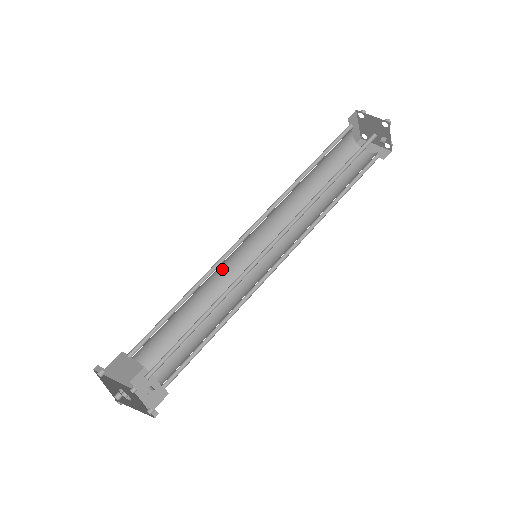
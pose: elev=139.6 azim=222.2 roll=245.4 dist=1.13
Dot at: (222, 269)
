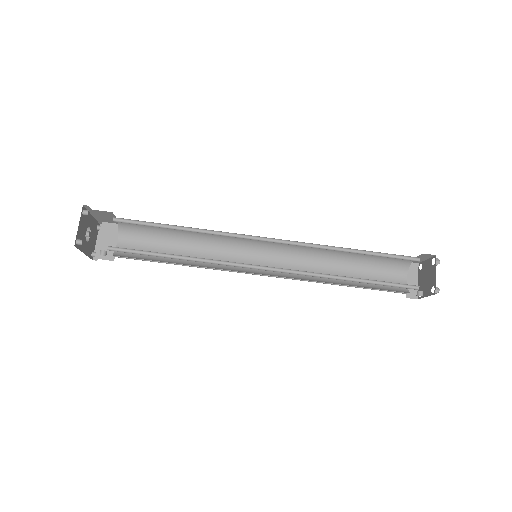
Dot at: occluded
